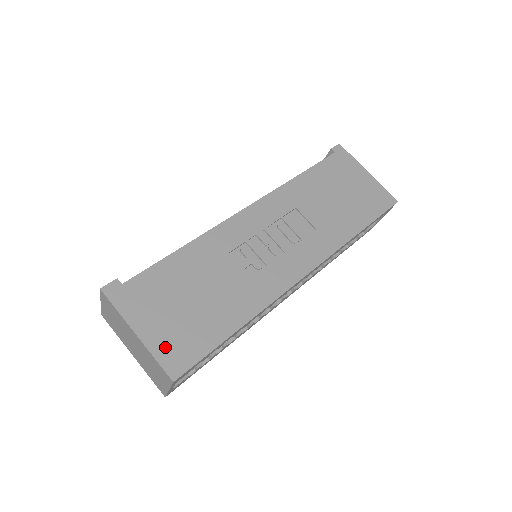
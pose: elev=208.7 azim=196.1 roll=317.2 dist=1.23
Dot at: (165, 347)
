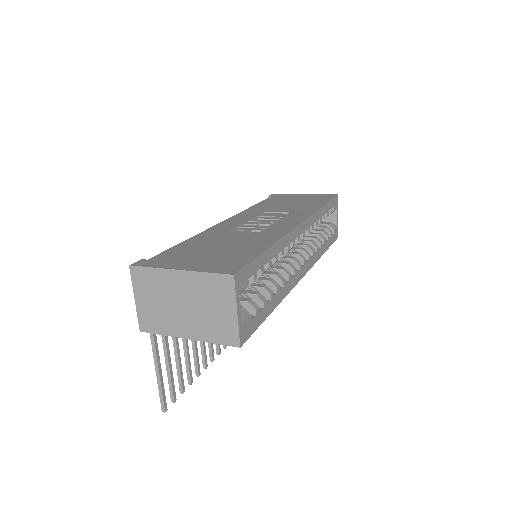
Dot at: (211, 267)
